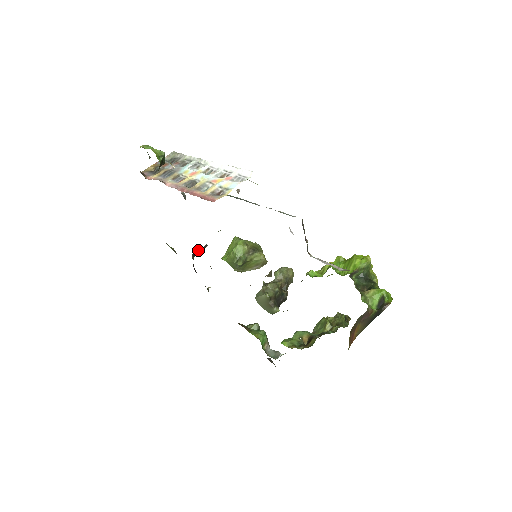
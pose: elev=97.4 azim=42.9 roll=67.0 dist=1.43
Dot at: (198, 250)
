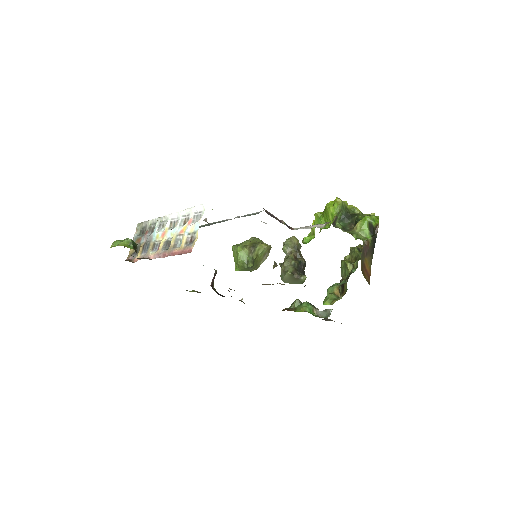
Dot at: (212, 279)
